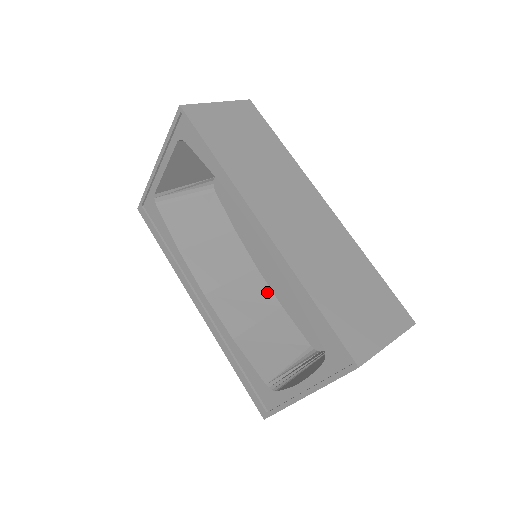
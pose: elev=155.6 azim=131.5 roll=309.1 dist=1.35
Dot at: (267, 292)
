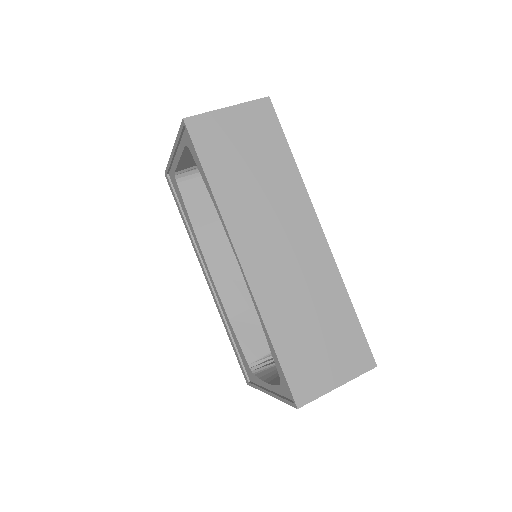
Dot at: occluded
